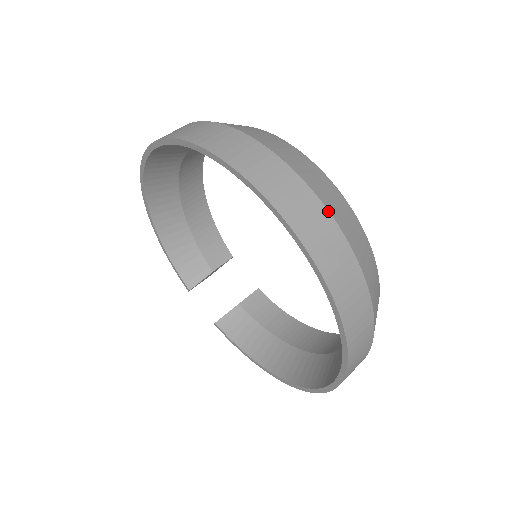
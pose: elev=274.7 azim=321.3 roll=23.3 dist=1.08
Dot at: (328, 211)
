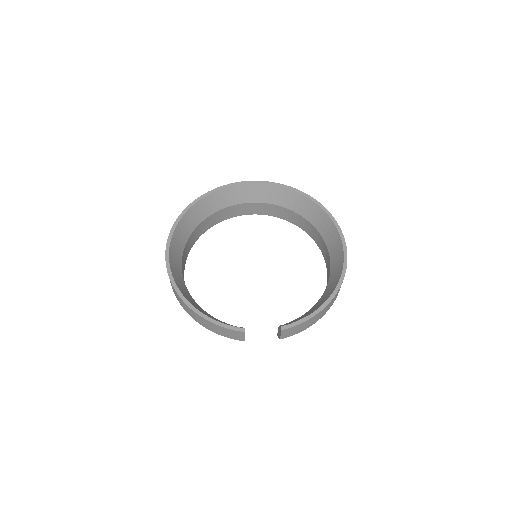
Dot at: occluded
